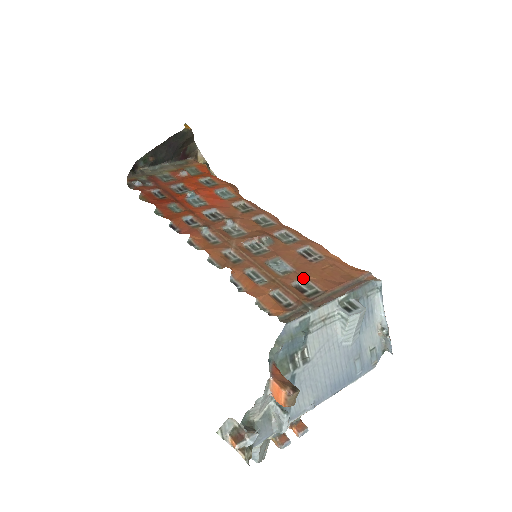
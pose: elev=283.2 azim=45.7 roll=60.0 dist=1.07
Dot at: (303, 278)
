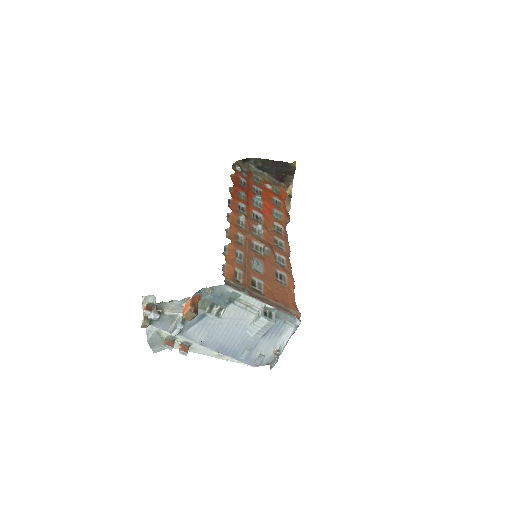
Dot at: (262, 281)
